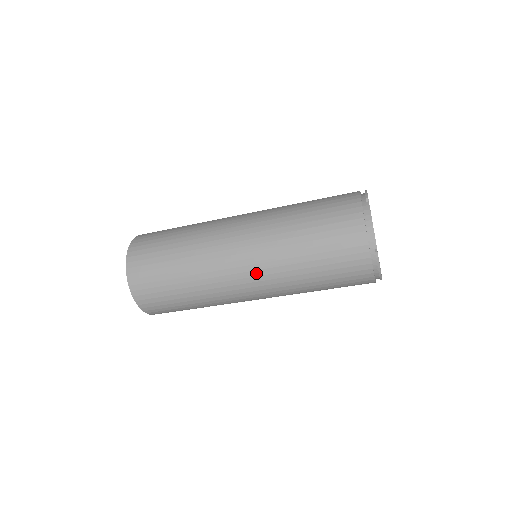
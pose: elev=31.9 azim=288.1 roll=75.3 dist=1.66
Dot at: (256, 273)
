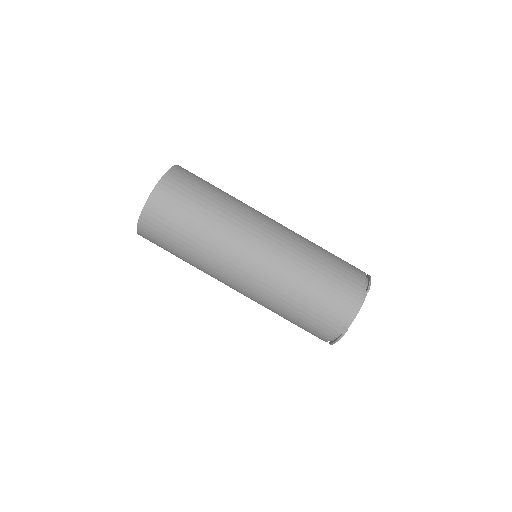
Dot at: occluded
